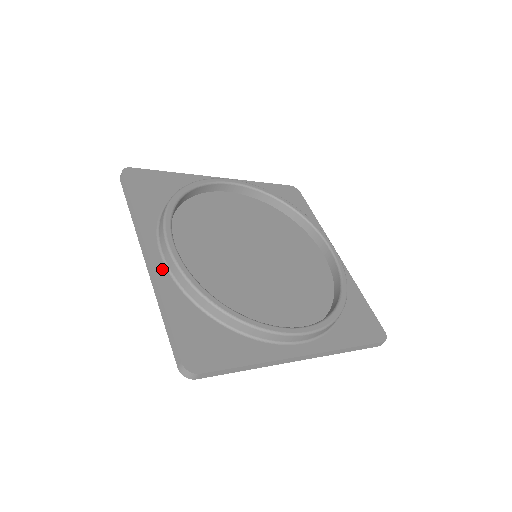
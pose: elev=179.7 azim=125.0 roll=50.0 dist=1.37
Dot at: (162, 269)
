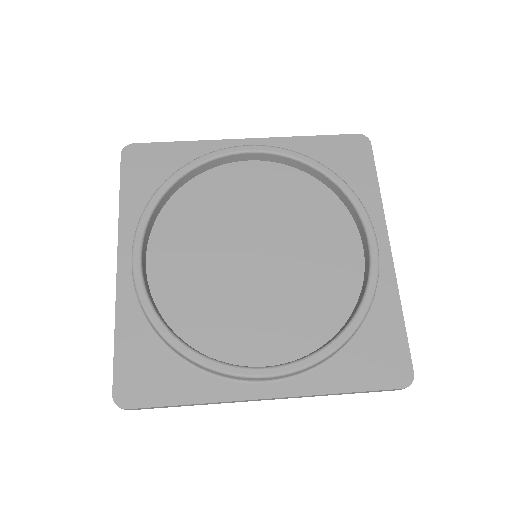
Dot at: (127, 281)
